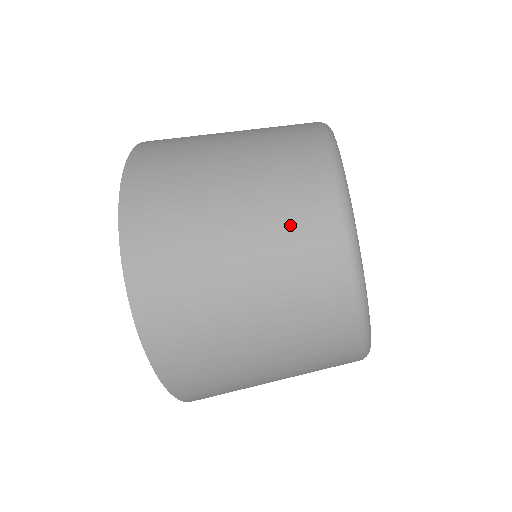
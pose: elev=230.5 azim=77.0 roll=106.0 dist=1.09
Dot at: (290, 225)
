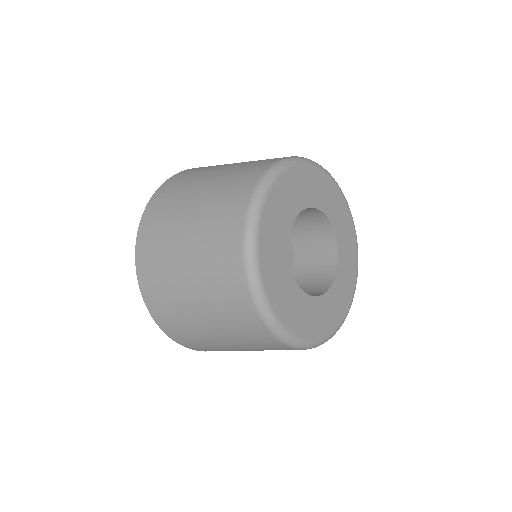
Dot at: occluded
